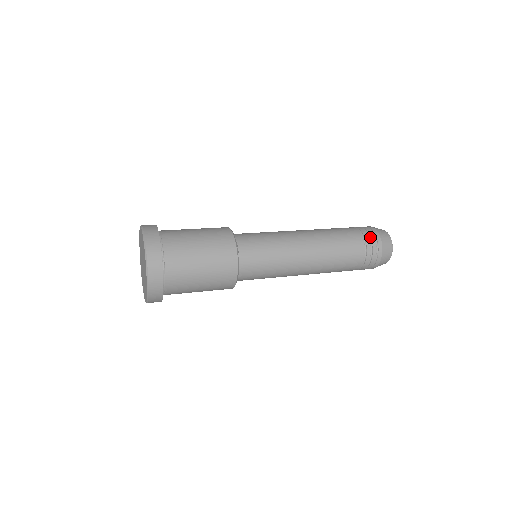
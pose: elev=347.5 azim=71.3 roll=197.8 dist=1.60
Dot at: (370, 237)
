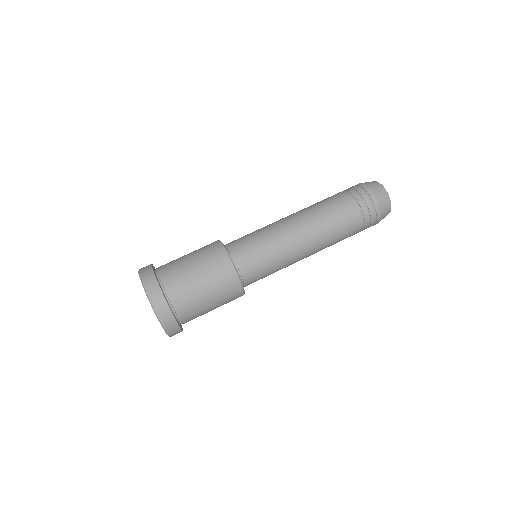
Dot at: (370, 224)
